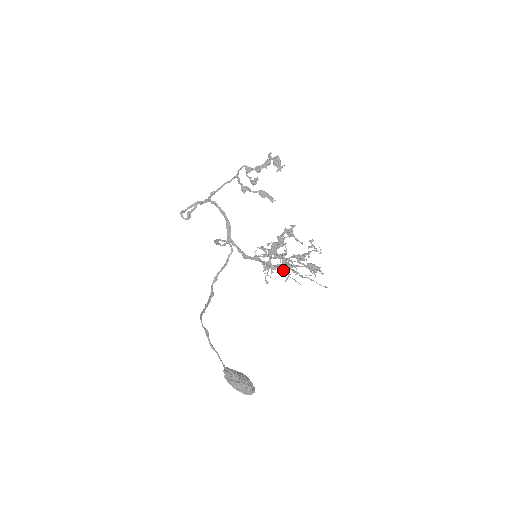
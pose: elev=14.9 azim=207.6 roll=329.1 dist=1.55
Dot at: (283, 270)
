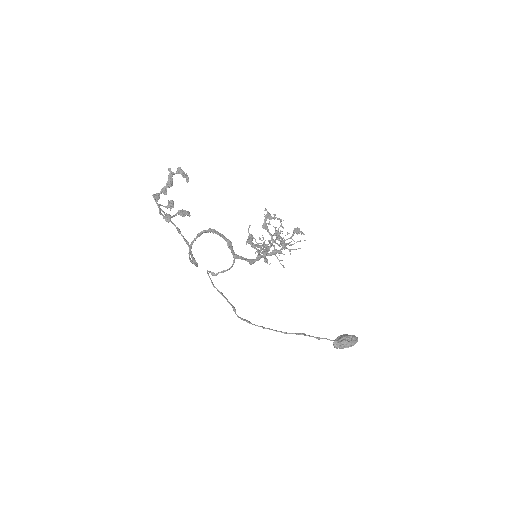
Dot at: (286, 248)
